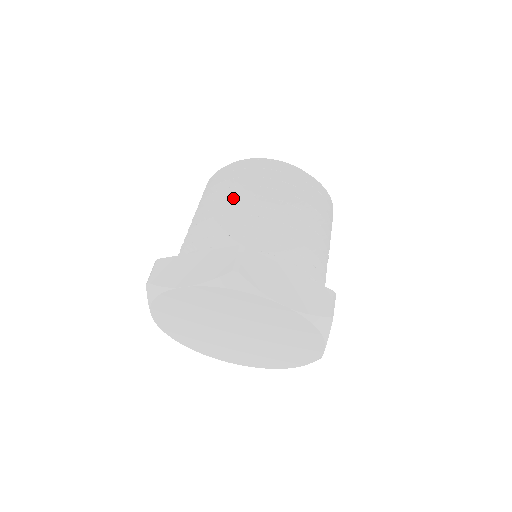
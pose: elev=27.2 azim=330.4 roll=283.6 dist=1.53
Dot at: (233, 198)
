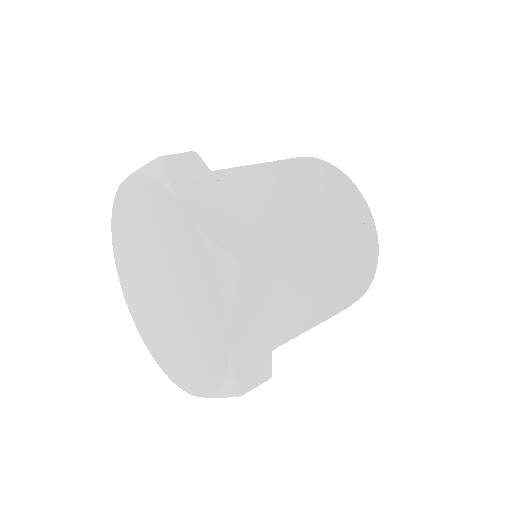
Dot at: occluded
